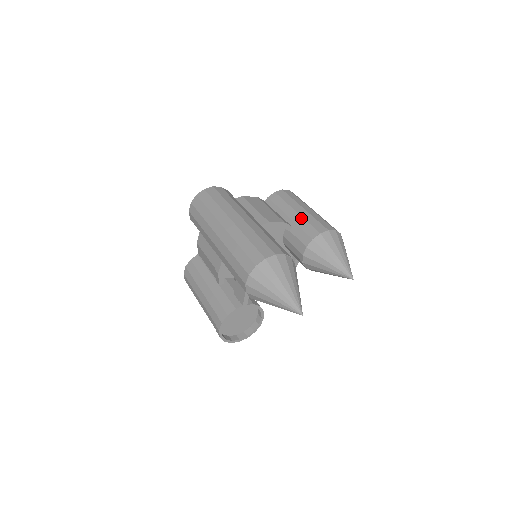
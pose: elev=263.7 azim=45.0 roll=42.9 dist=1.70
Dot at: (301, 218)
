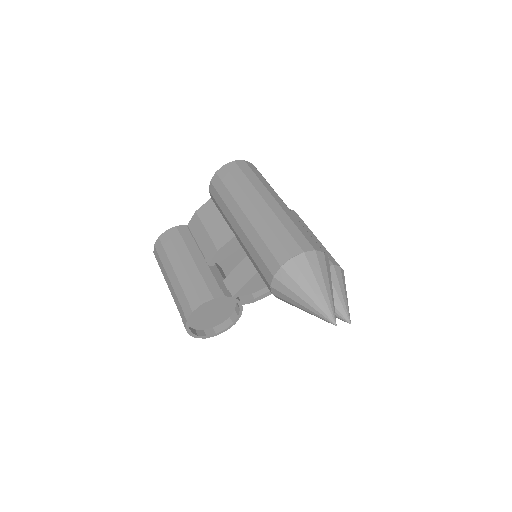
Dot at: occluded
